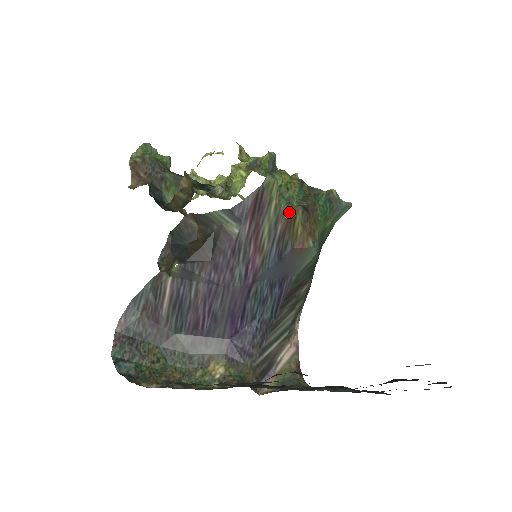
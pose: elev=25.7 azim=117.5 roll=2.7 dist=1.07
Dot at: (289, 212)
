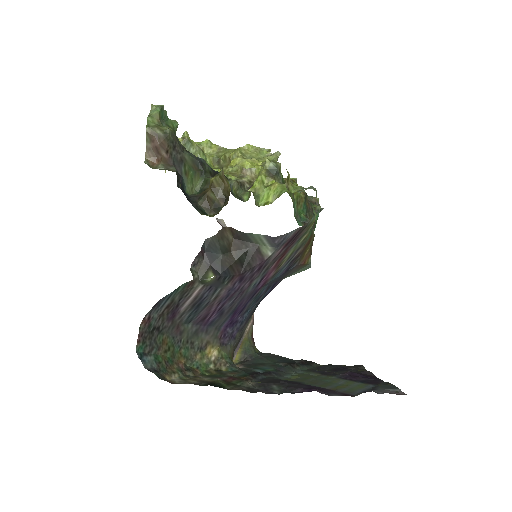
Dot at: (309, 240)
